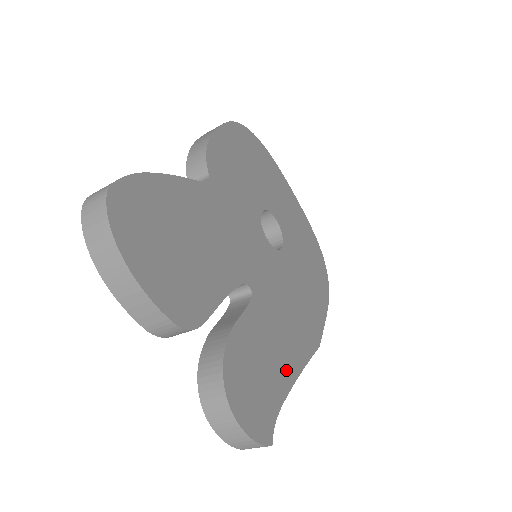
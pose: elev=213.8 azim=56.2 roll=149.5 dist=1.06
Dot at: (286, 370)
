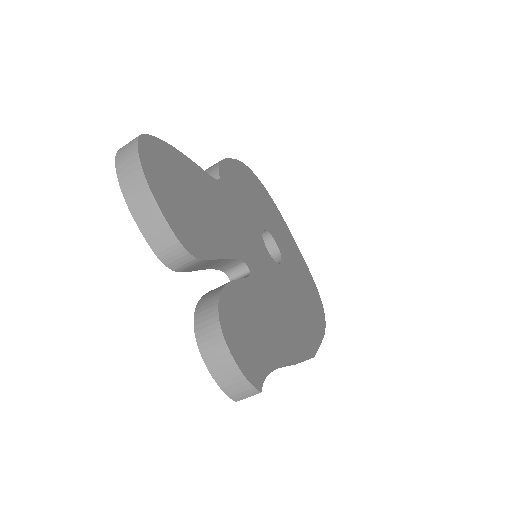
Dot at: (279, 348)
